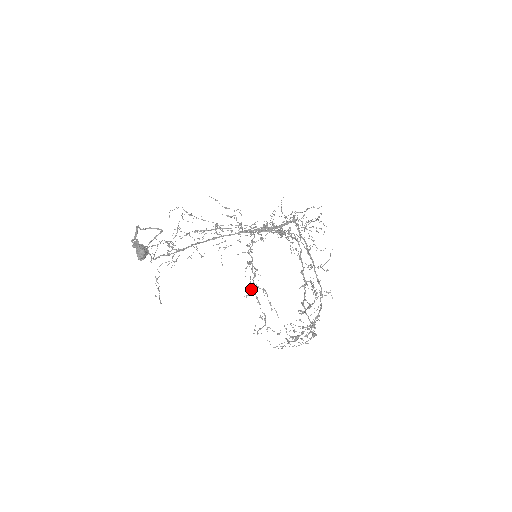
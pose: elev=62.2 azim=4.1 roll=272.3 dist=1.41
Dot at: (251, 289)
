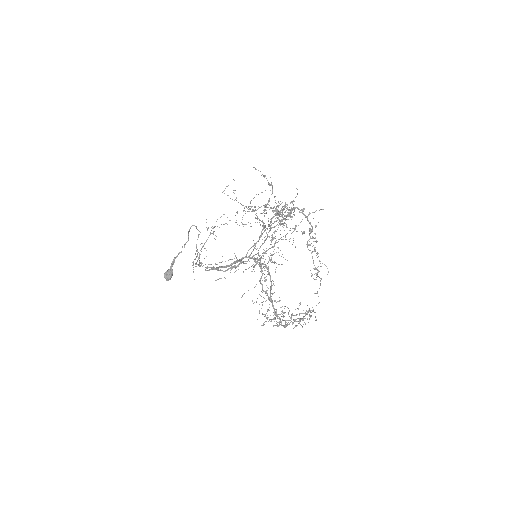
Dot at: (315, 238)
